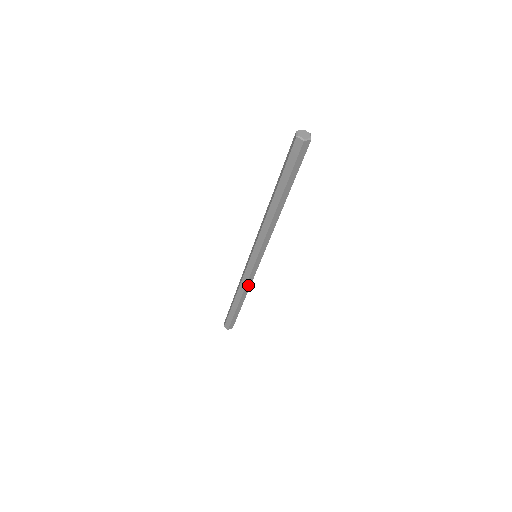
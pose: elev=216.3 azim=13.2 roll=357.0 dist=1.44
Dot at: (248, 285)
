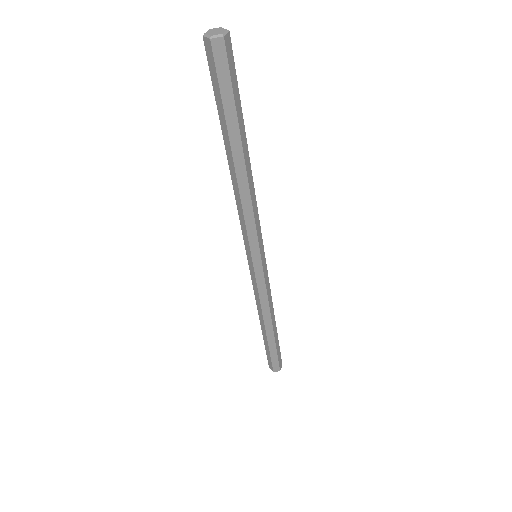
Dot at: (269, 299)
